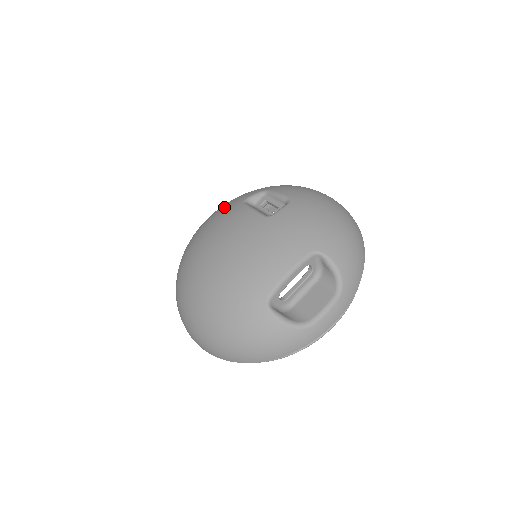
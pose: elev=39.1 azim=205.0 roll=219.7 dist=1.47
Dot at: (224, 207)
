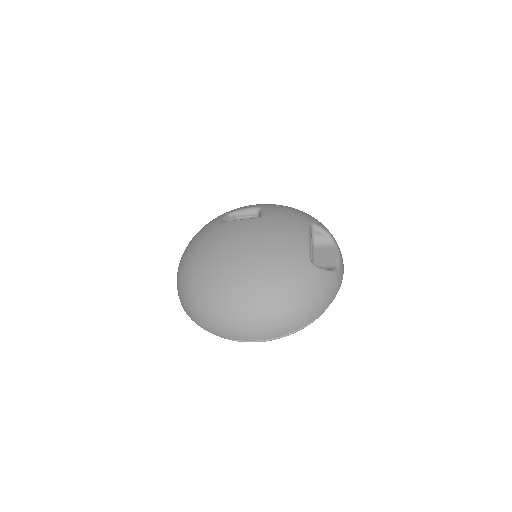
Dot at: (205, 234)
